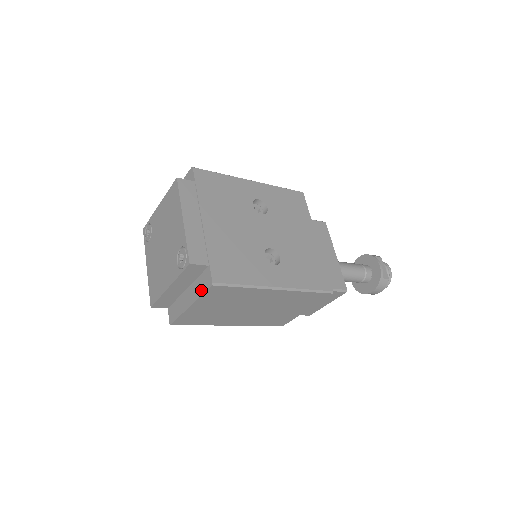
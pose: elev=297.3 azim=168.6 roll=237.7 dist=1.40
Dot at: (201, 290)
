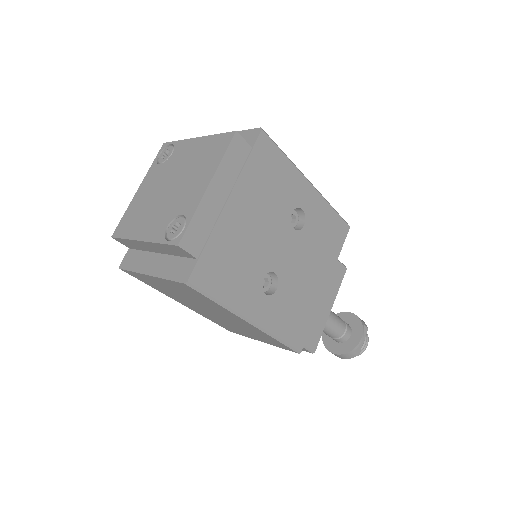
Dot at: (171, 274)
